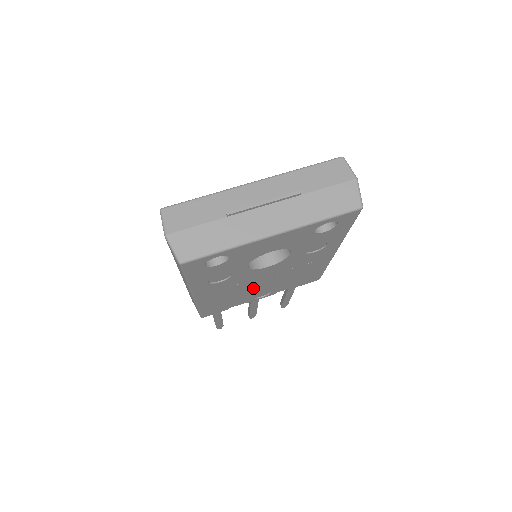
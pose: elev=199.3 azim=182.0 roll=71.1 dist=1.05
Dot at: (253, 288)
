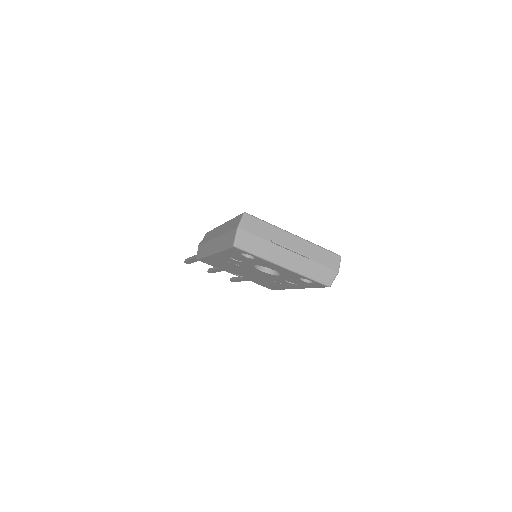
Dot at: (241, 270)
